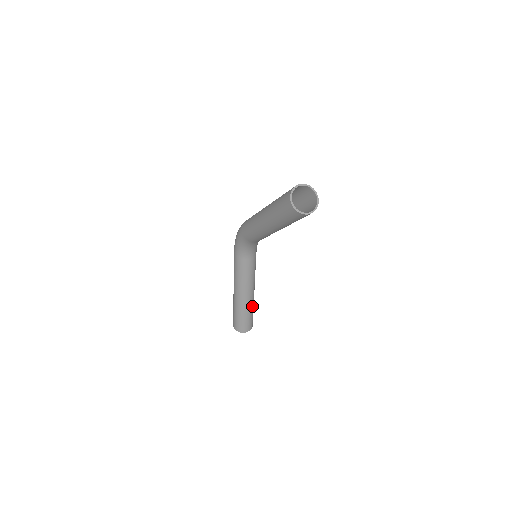
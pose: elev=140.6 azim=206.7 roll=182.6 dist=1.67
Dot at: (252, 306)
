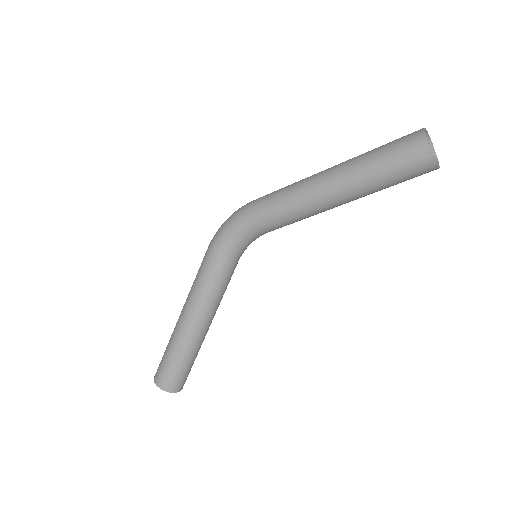
Dot at: (200, 347)
